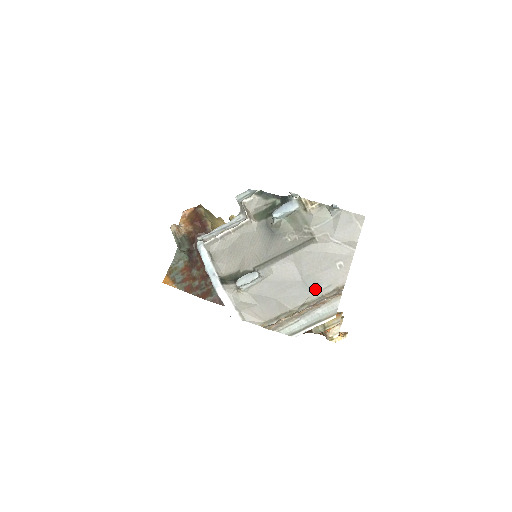
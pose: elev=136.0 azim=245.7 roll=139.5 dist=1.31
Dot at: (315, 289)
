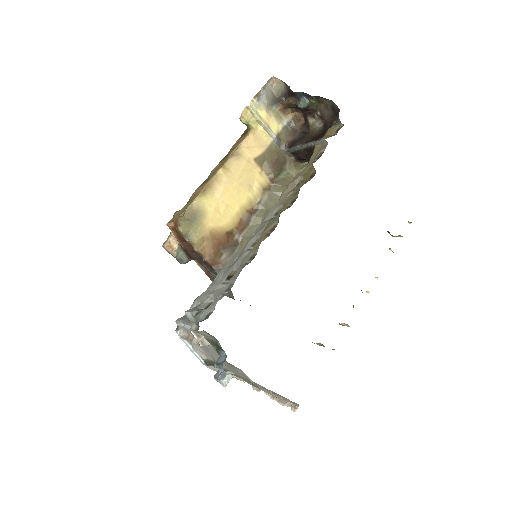
Dot at: occluded
